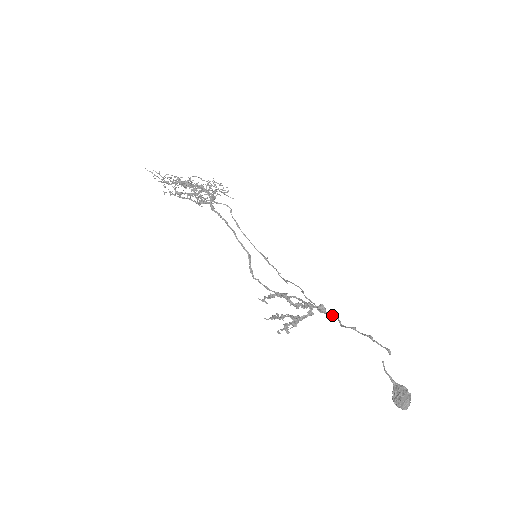
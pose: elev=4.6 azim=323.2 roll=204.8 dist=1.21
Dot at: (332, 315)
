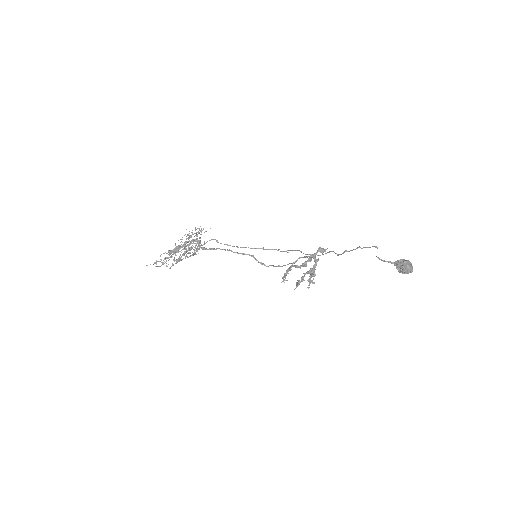
Dot at: occluded
